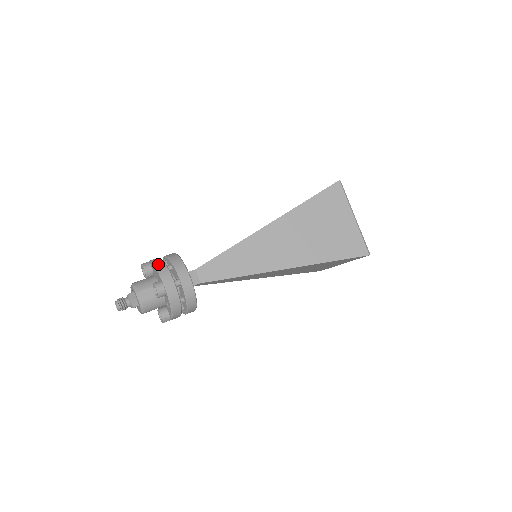
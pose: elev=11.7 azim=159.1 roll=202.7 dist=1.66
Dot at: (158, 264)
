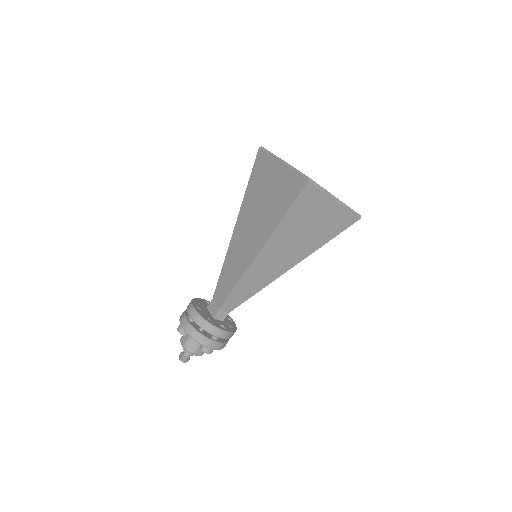
Dot at: (194, 336)
